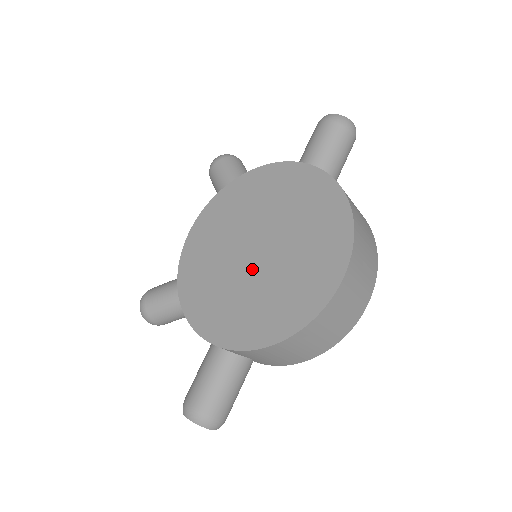
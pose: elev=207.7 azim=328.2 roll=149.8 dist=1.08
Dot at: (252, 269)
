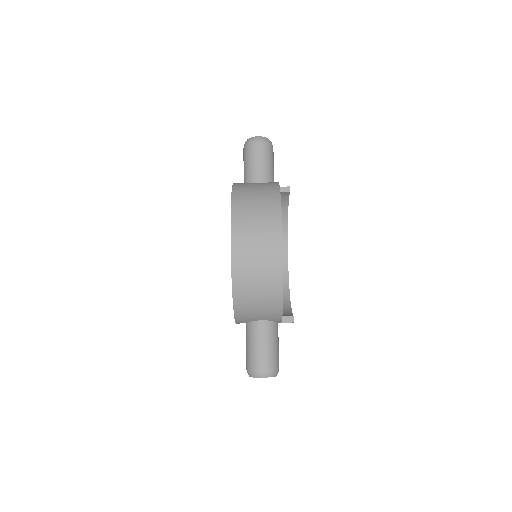
Dot at: occluded
